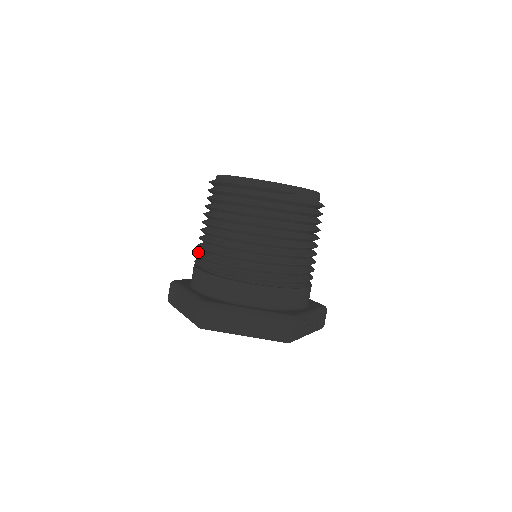
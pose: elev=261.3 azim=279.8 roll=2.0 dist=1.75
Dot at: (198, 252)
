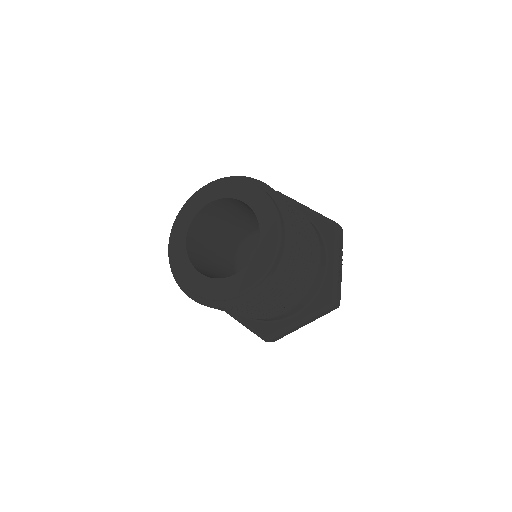
Dot at: occluded
